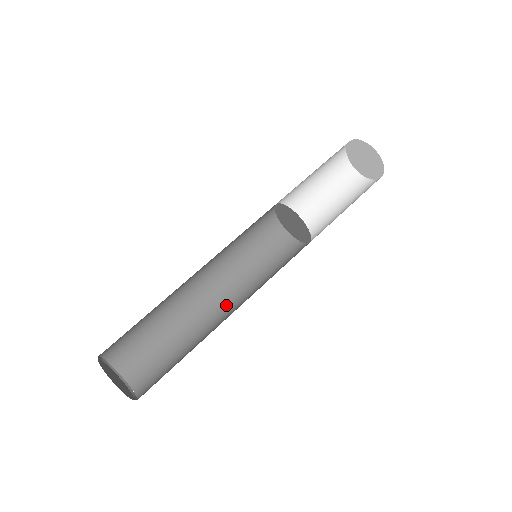
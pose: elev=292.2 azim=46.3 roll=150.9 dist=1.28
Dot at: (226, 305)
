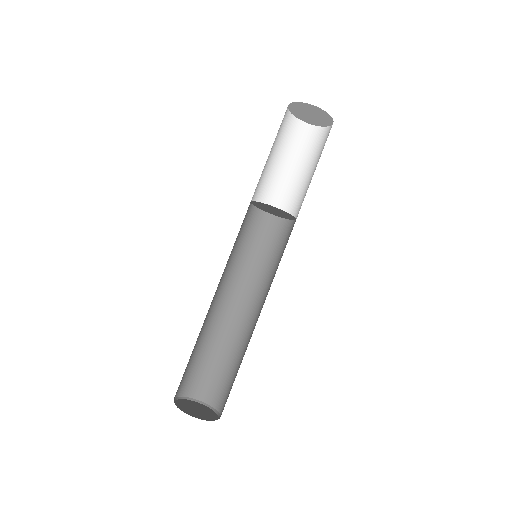
Dot at: (238, 300)
